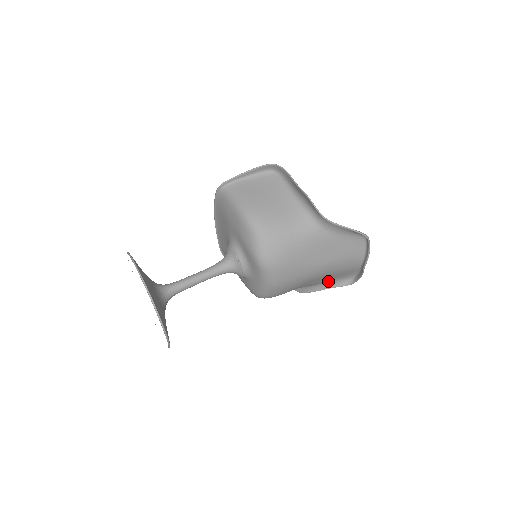
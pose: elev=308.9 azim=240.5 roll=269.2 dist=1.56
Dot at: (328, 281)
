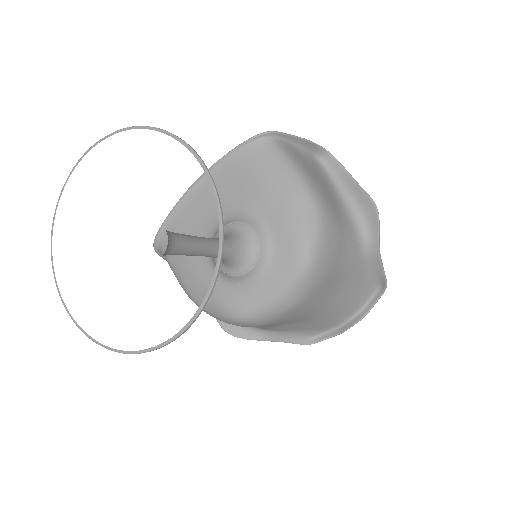
Dot at: (290, 331)
